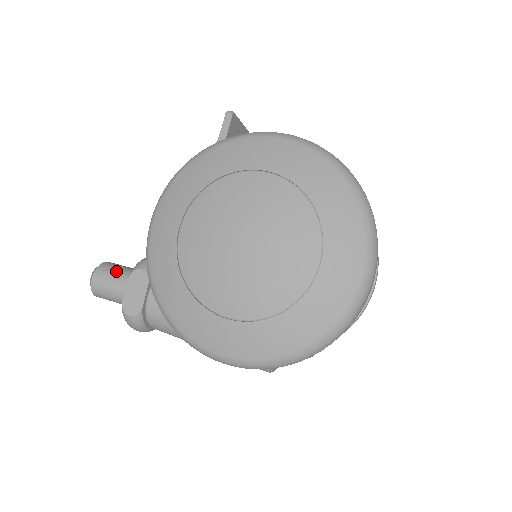
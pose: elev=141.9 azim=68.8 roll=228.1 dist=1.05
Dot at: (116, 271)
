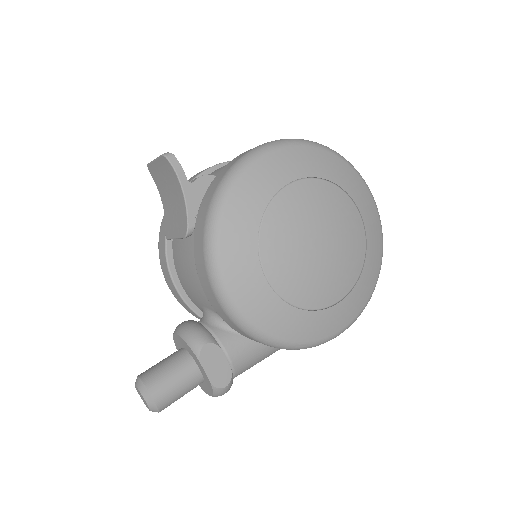
Dot at: (167, 372)
